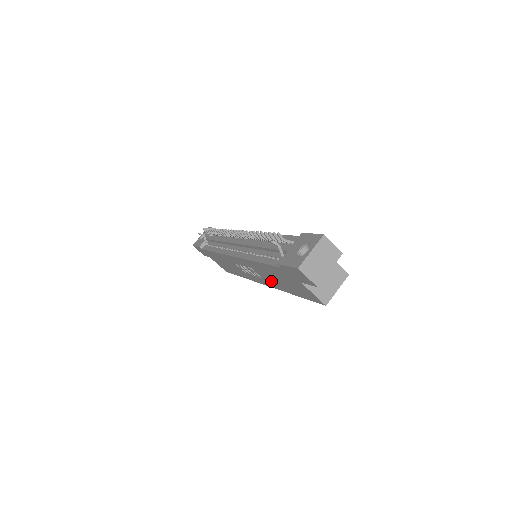
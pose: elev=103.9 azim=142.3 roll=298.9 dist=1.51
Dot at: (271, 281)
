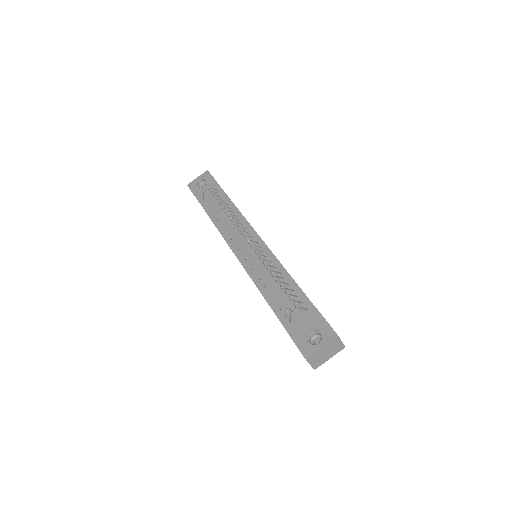
Dot at: occluded
